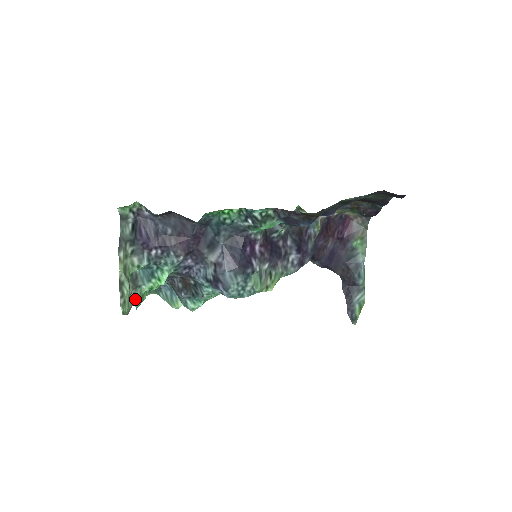
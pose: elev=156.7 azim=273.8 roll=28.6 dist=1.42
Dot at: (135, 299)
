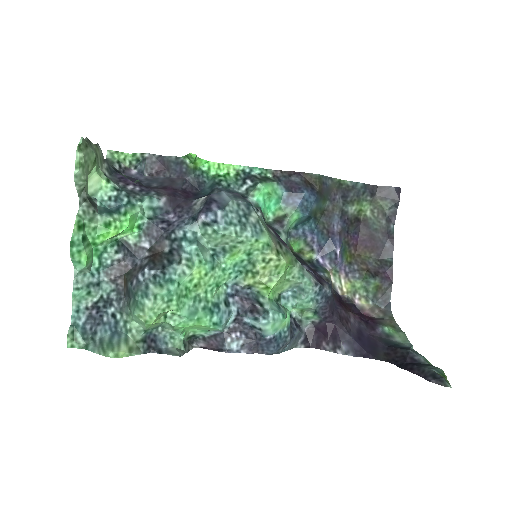
Dot at: (79, 221)
